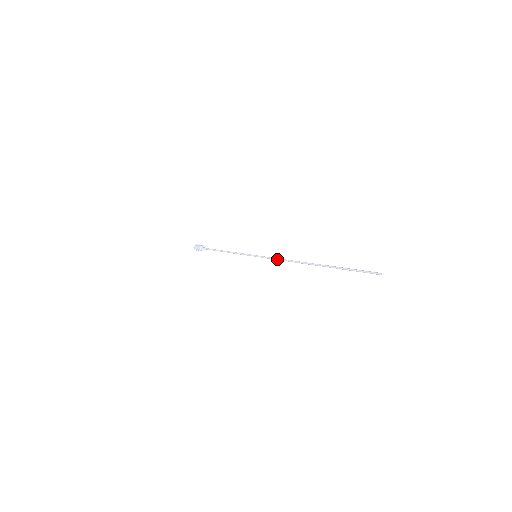
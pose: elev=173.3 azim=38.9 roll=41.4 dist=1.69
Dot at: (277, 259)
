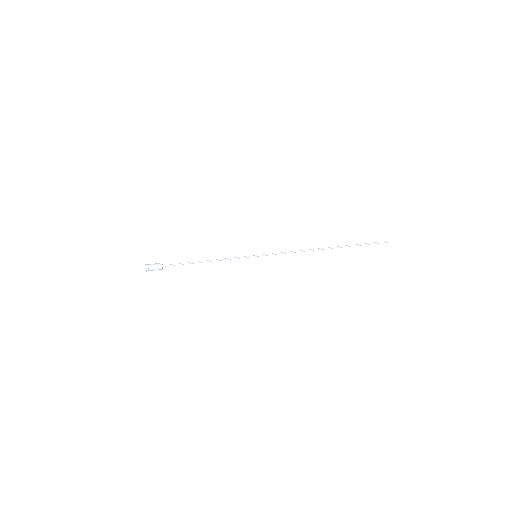
Dot at: (287, 252)
